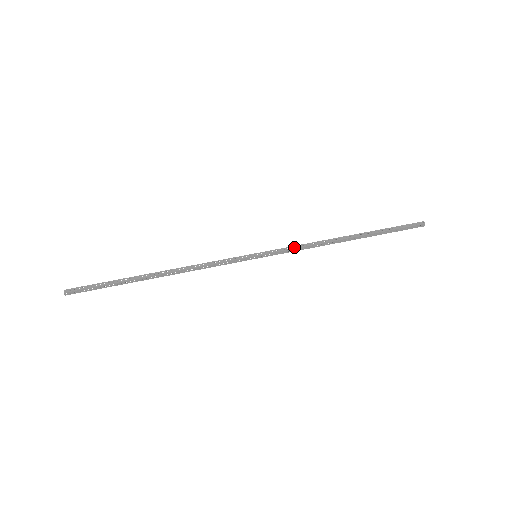
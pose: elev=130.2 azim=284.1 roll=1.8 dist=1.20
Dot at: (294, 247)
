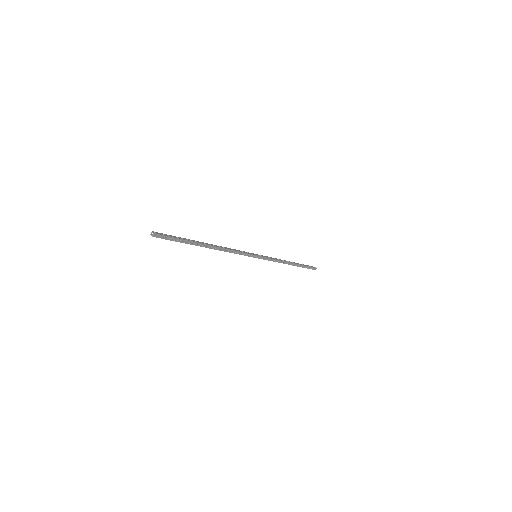
Dot at: (272, 258)
